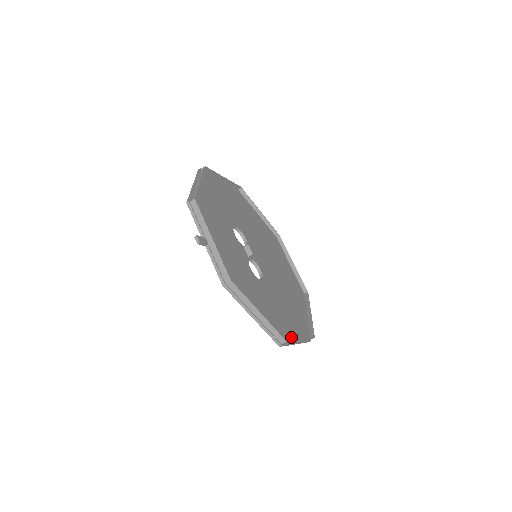
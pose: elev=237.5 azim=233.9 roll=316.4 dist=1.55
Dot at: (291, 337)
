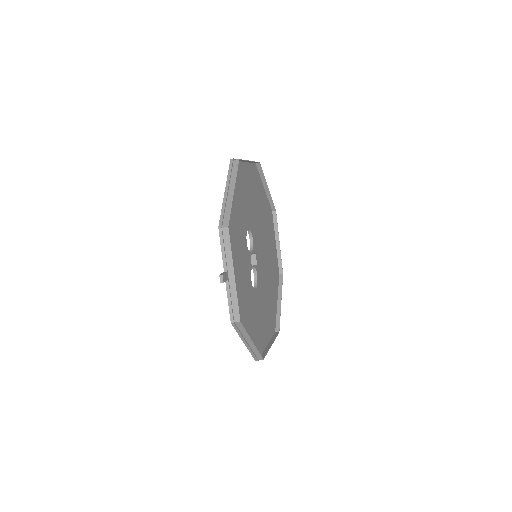
Dot at: (265, 344)
